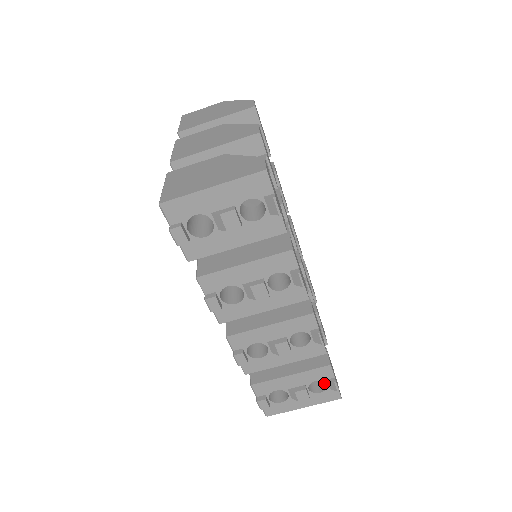
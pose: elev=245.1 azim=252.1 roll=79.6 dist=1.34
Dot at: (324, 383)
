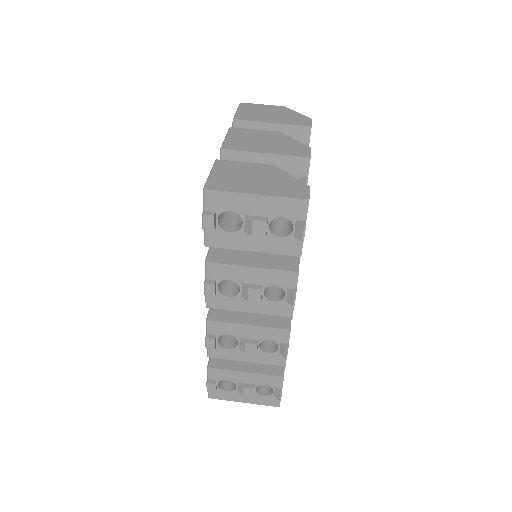
Dot at: (270, 389)
